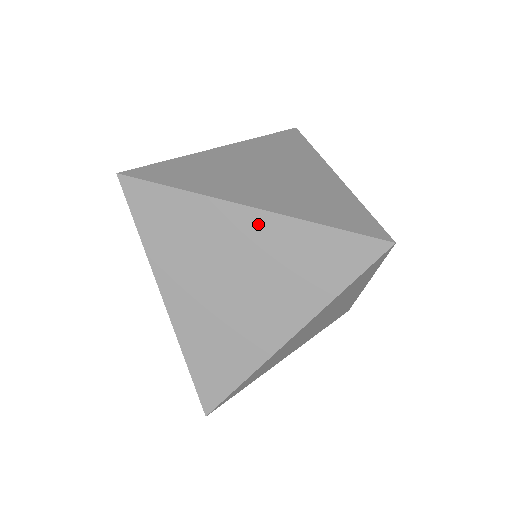
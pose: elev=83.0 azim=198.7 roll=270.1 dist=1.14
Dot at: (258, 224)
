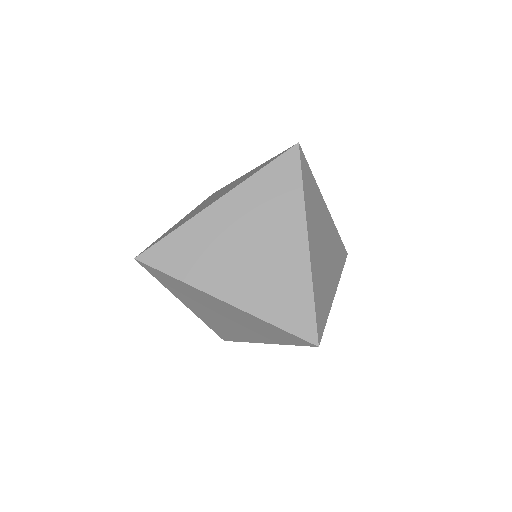
Dot at: (229, 204)
